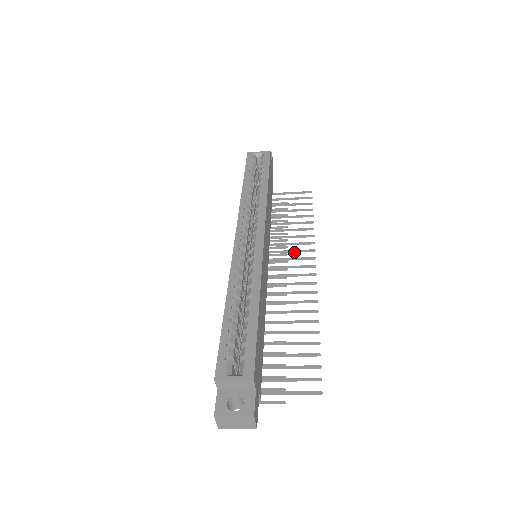
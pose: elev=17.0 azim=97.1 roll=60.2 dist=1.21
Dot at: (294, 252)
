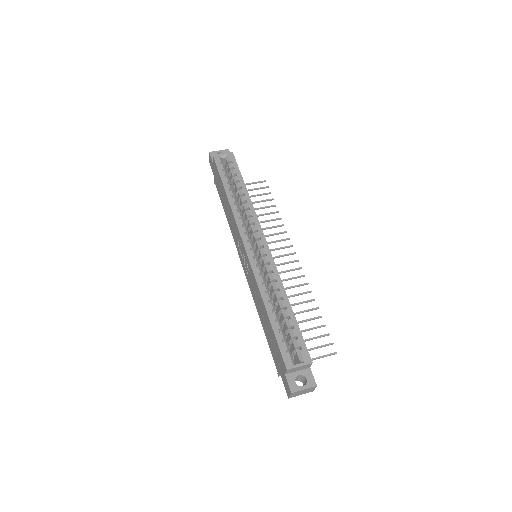
Dot at: (274, 242)
